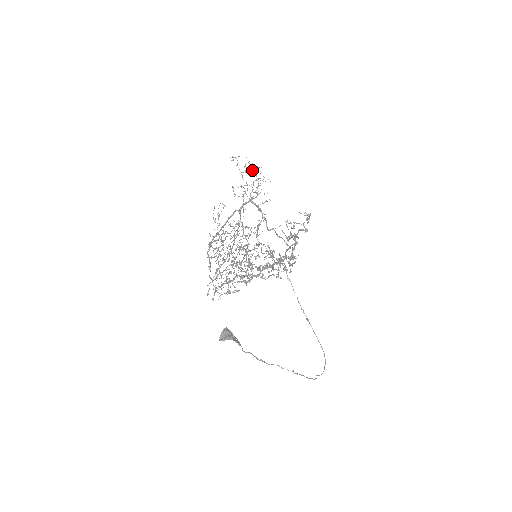
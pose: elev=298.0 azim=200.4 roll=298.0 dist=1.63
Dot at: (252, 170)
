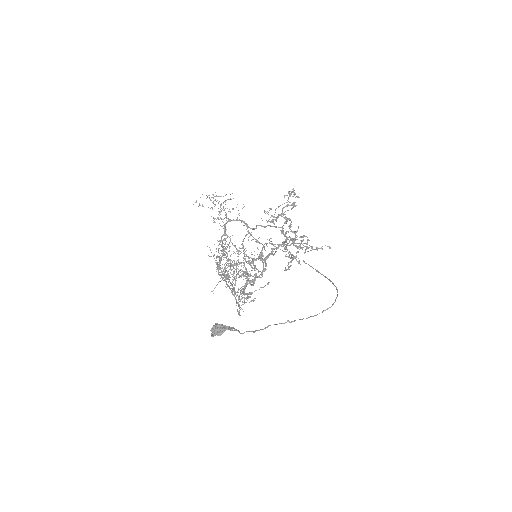
Dot at: (210, 199)
